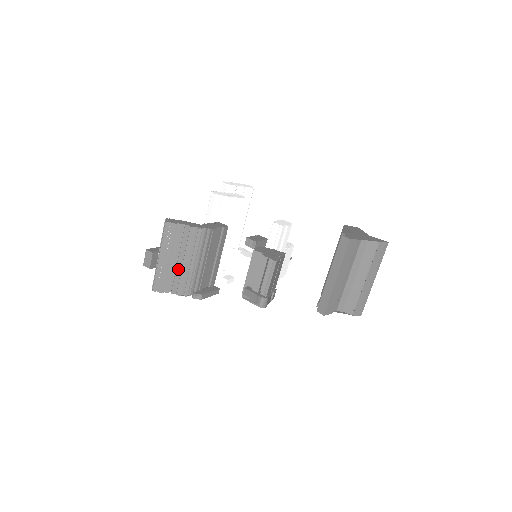
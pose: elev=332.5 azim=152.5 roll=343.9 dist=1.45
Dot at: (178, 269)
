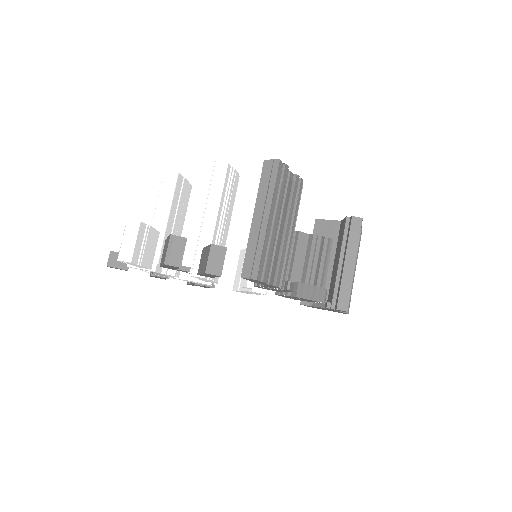
Dot at: (278, 242)
